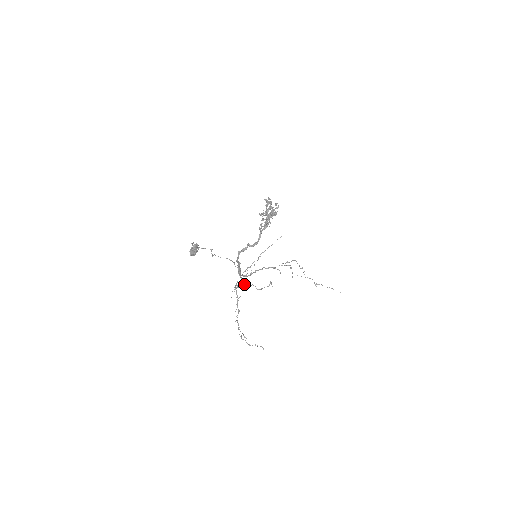
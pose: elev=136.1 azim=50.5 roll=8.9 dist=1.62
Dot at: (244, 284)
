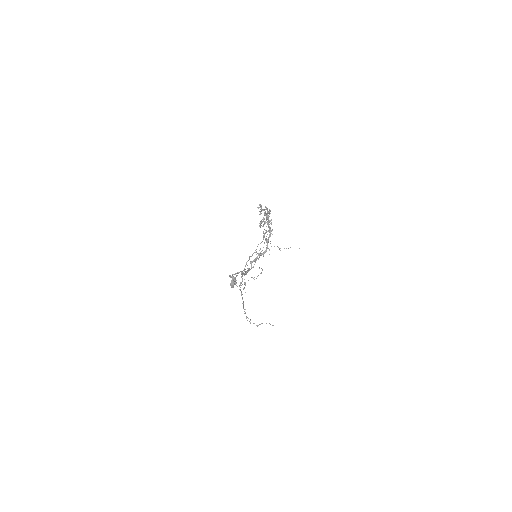
Dot at: occluded
